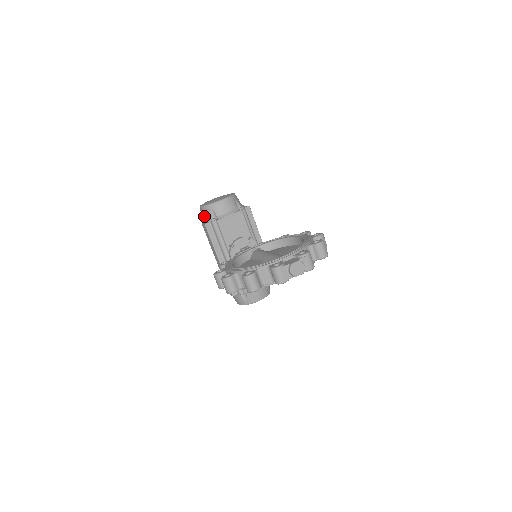
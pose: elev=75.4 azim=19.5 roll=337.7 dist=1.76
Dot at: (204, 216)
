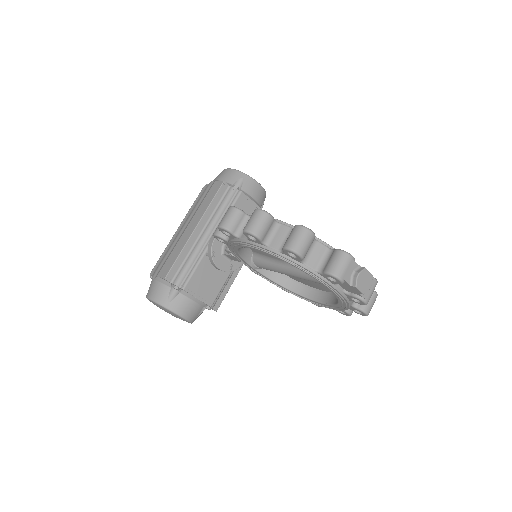
Dot at: (225, 177)
